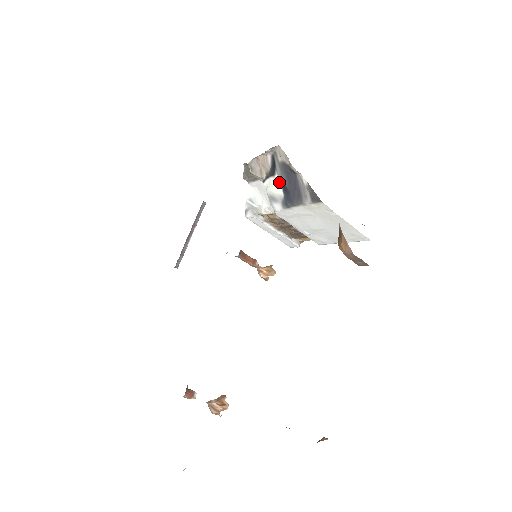
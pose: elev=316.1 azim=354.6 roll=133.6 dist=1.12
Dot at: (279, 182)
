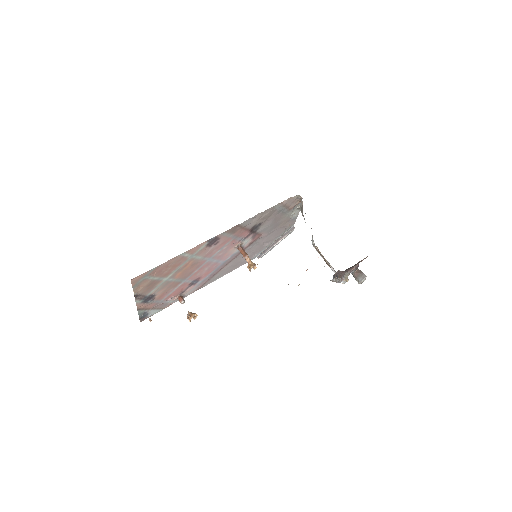
Dot at: occluded
